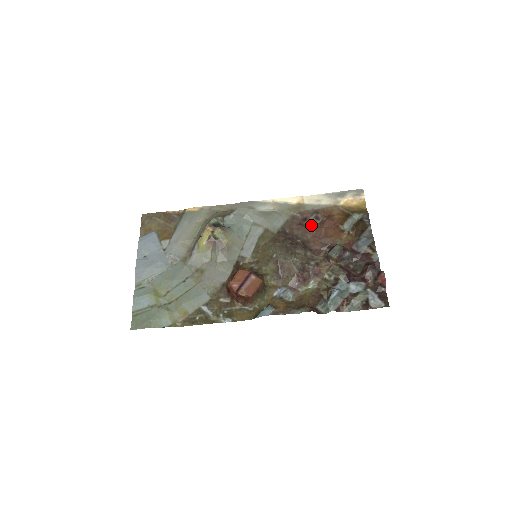
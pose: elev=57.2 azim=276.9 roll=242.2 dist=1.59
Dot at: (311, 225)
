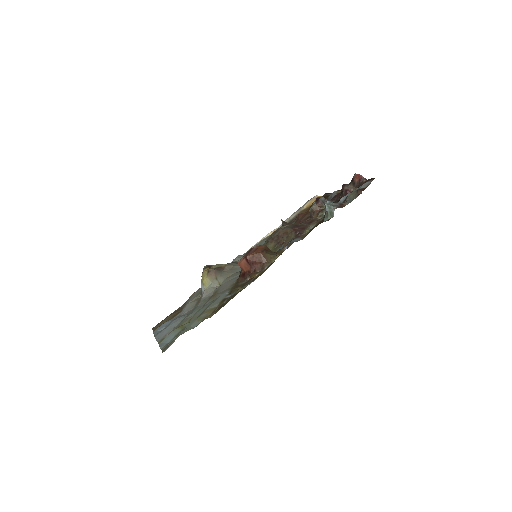
Dot at: occluded
